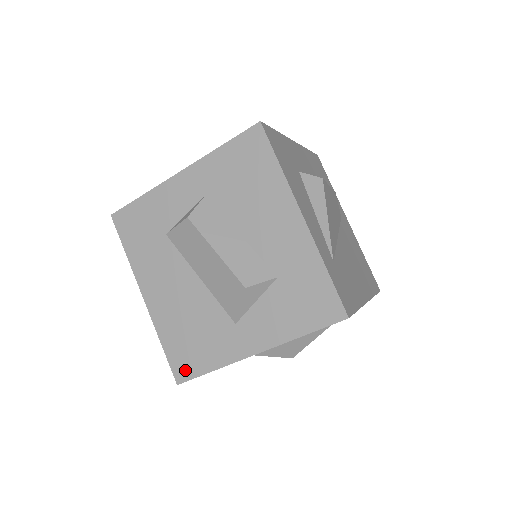
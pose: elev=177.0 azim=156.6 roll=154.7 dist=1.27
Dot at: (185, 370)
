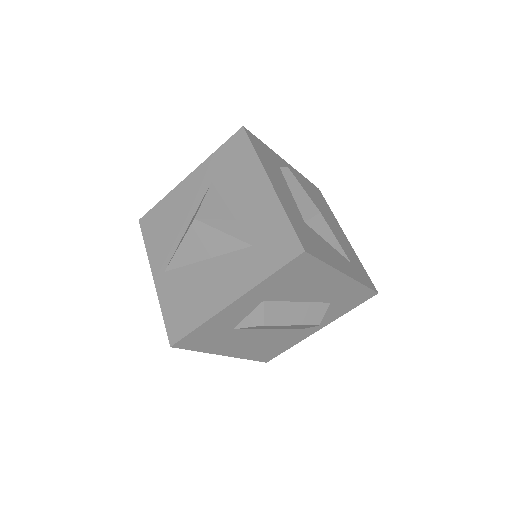
Dot at: (271, 357)
